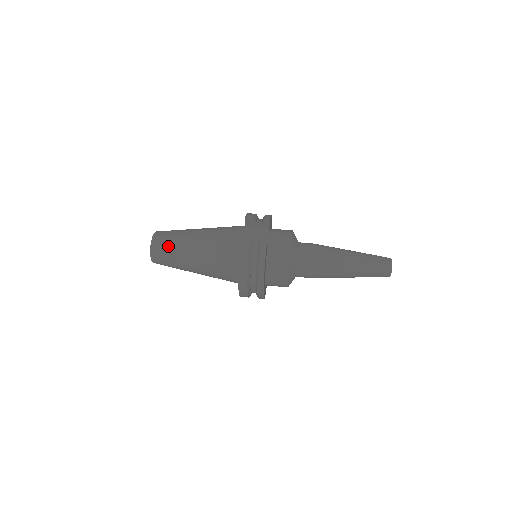
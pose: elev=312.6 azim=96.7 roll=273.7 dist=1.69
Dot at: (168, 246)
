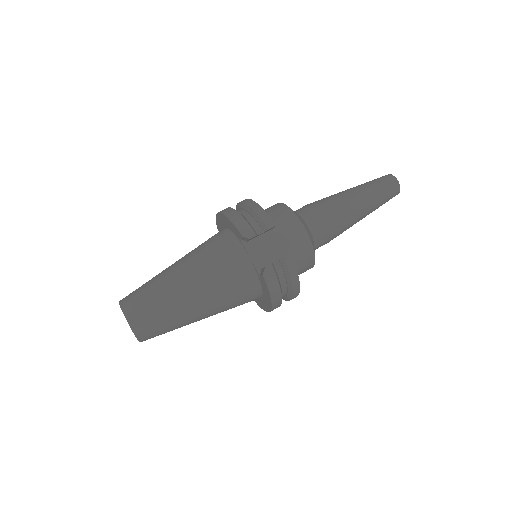
Dot at: (160, 322)
